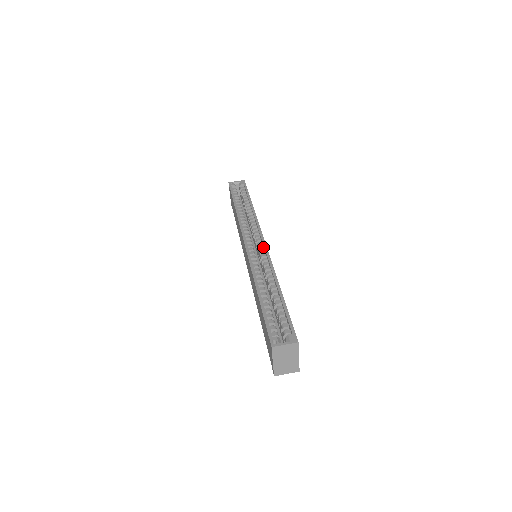
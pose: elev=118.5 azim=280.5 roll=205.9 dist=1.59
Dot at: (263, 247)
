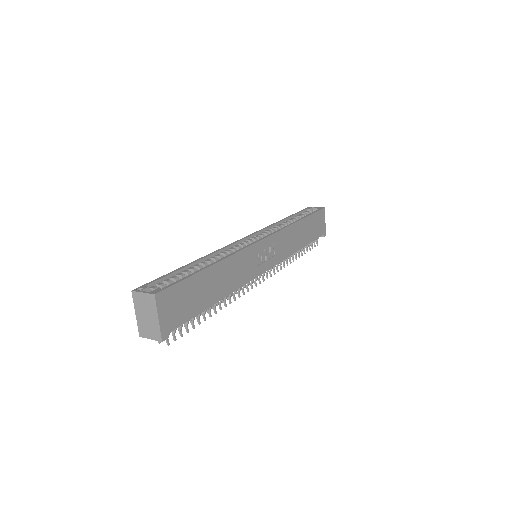
Dot at: (257, 243)
